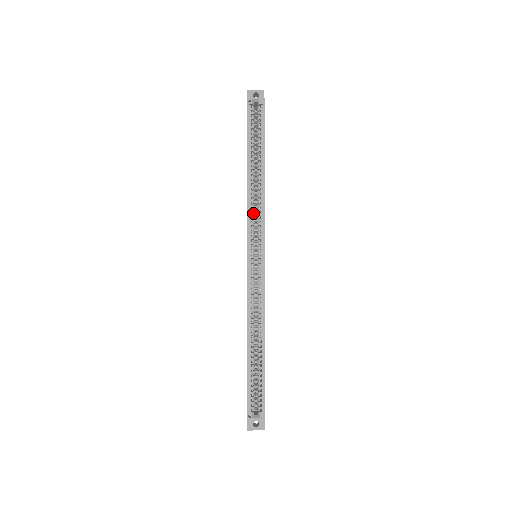
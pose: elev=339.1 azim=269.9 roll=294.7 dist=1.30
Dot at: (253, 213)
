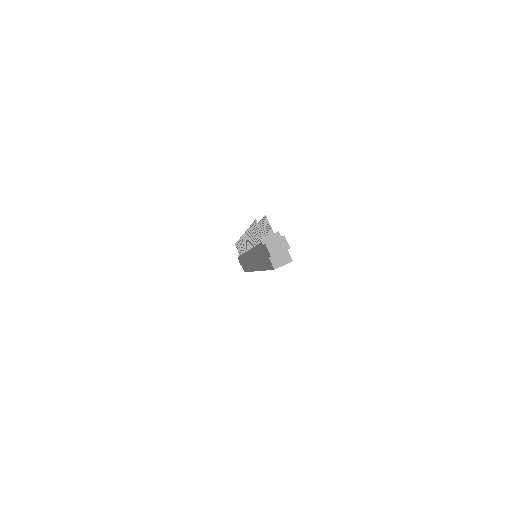
Dot at: occluded
